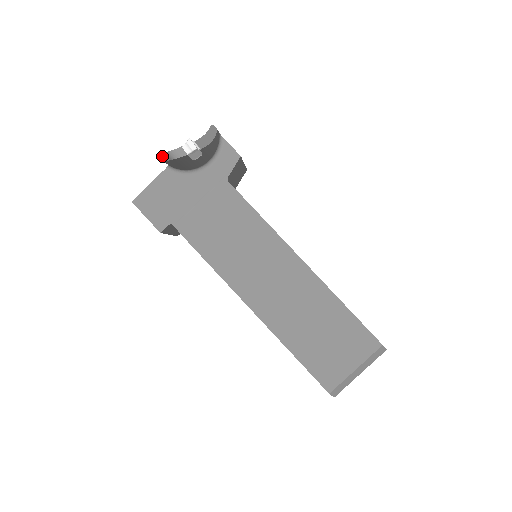
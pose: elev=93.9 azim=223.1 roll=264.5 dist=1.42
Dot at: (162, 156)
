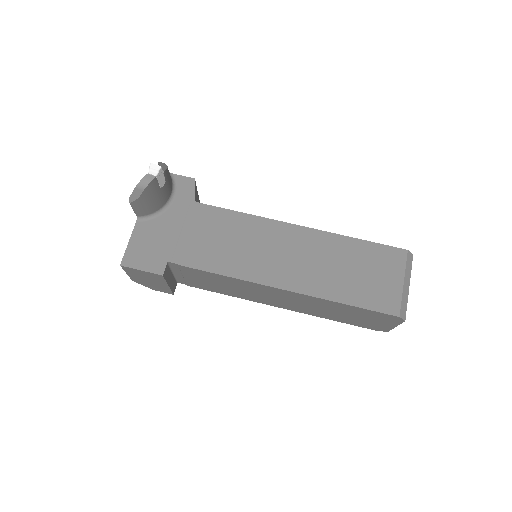
Dot at: (132, 197)
